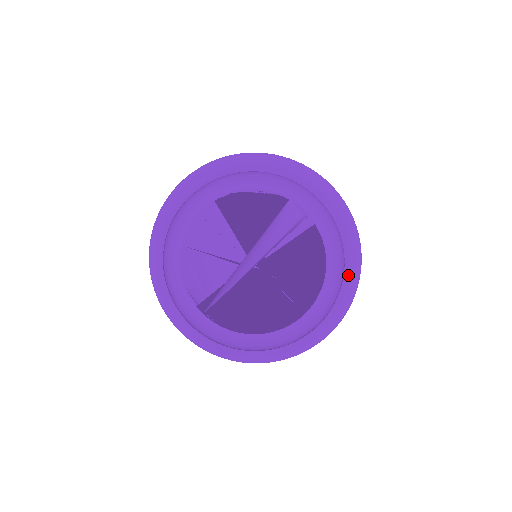
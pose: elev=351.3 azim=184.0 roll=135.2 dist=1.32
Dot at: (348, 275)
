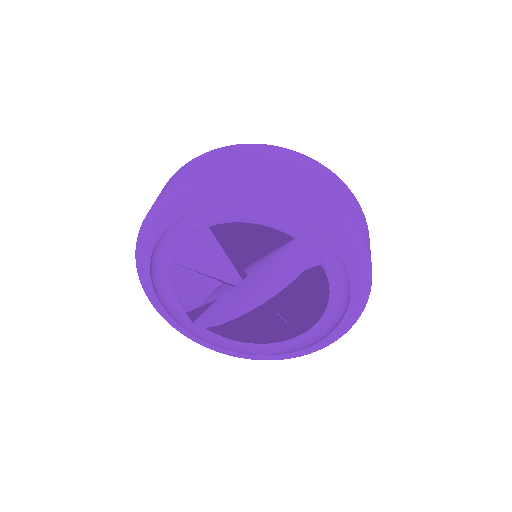
Dot at: (350, 315)
